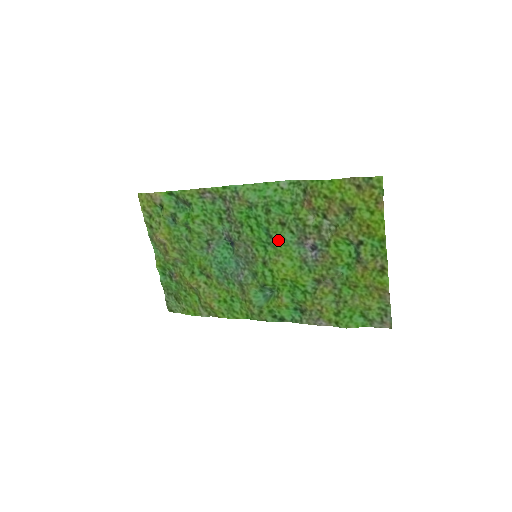
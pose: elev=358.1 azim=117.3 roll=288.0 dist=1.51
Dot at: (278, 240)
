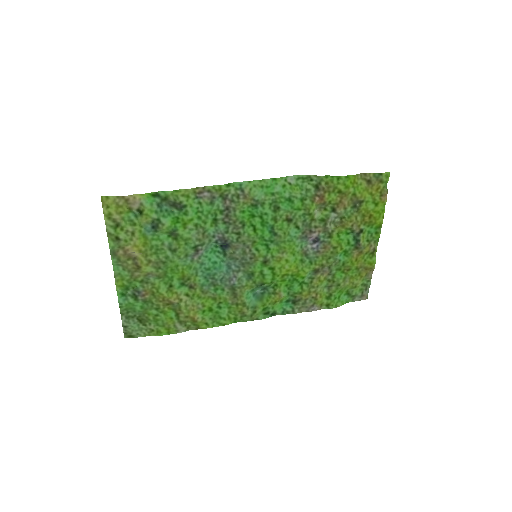
Dot at: (284, 237)
